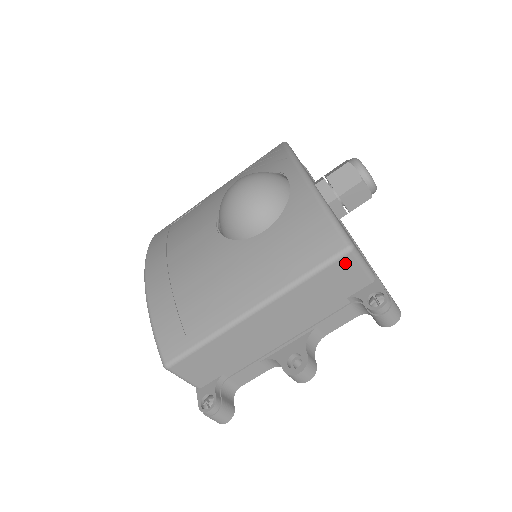
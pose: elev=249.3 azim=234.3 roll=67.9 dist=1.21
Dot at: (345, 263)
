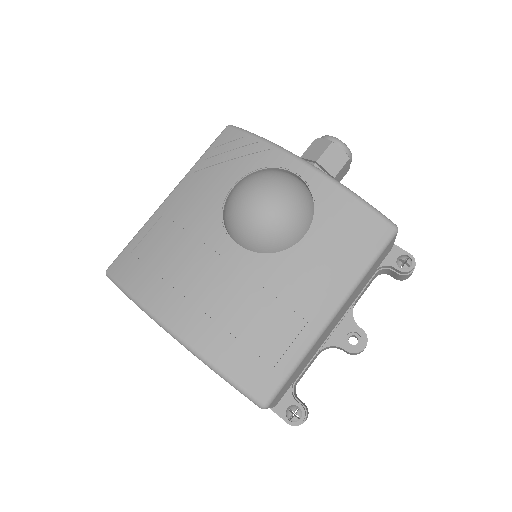
Dot at: (391, 243)
